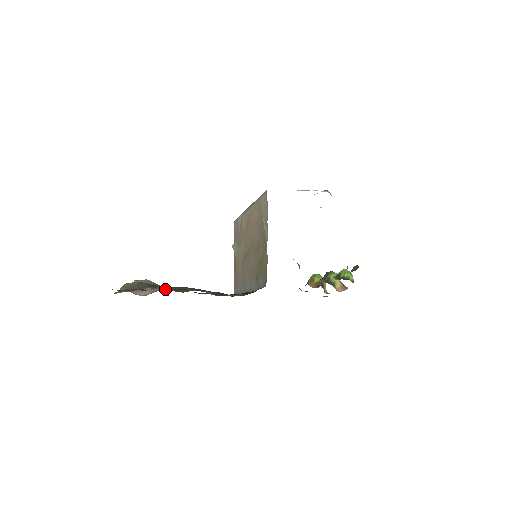
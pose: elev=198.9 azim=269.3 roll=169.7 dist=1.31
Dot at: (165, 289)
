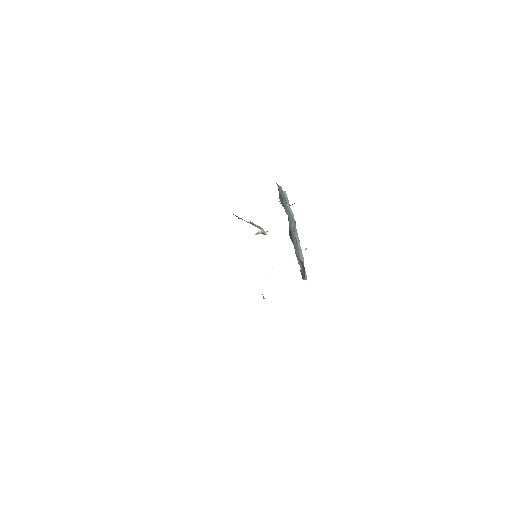
Dot at: occluded
